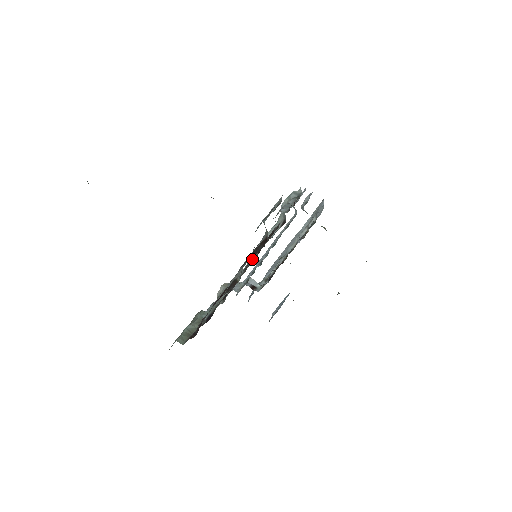
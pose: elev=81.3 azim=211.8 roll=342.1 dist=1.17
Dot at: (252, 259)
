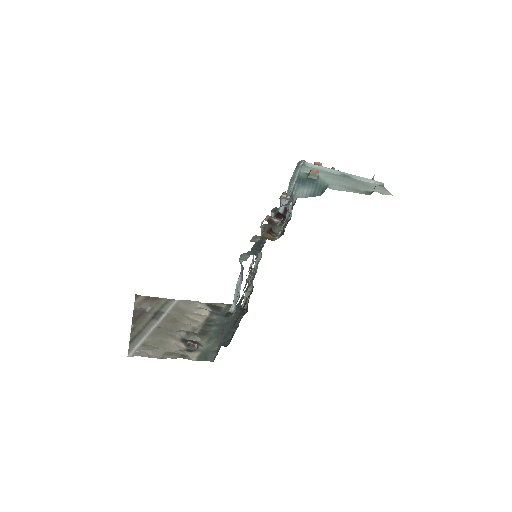
Dot at: occluded
